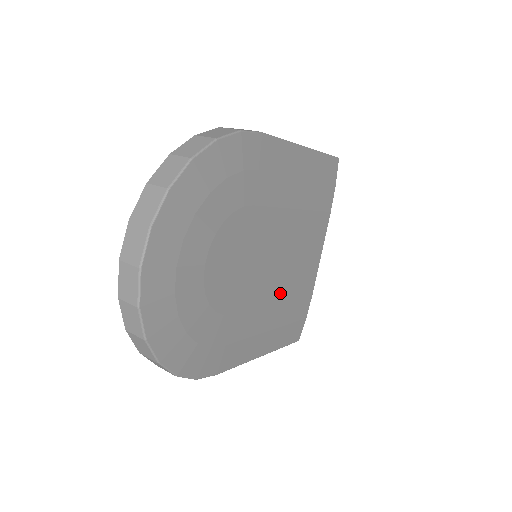
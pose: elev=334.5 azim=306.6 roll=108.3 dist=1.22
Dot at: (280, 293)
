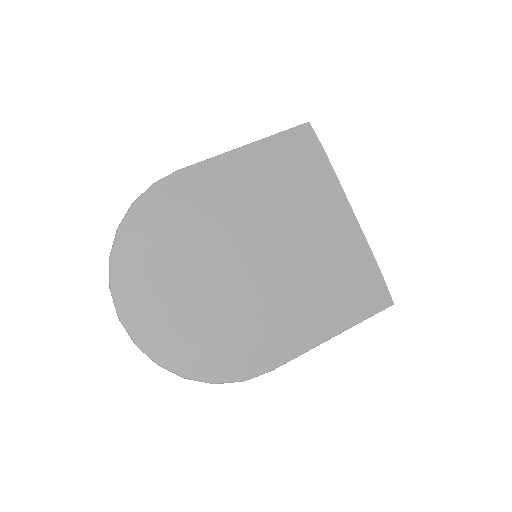
Dot at: (309, 273)
